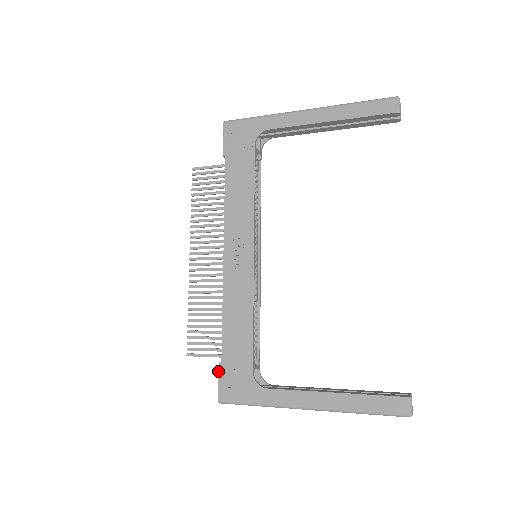
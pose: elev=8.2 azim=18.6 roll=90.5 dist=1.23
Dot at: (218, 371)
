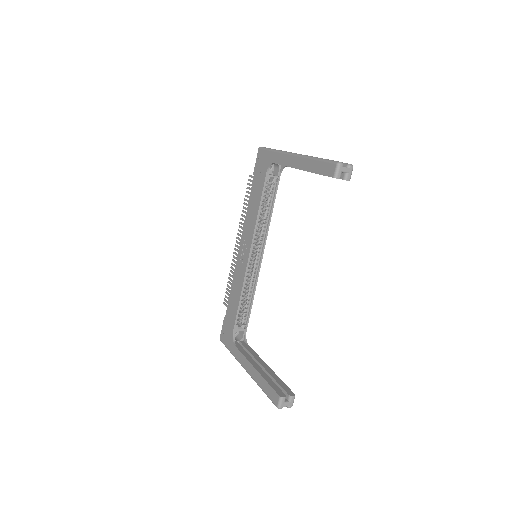
Dot at: (223, 322)
